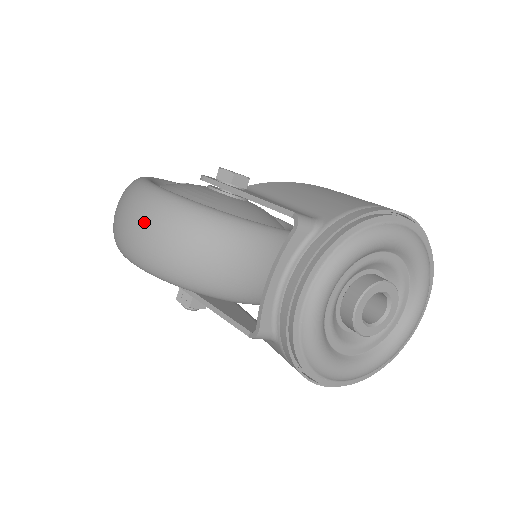
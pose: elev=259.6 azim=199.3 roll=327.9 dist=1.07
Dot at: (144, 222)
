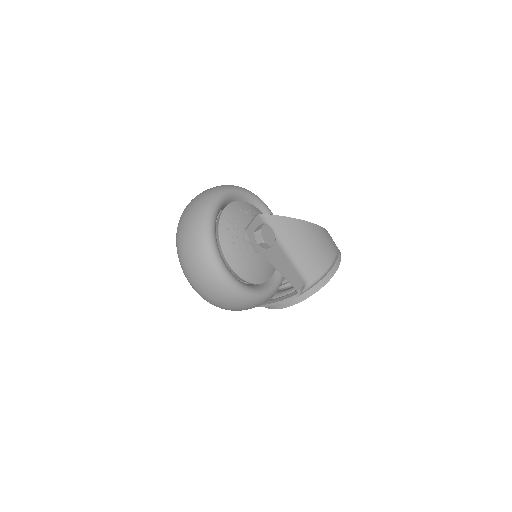
Dot at: (227, 304)
